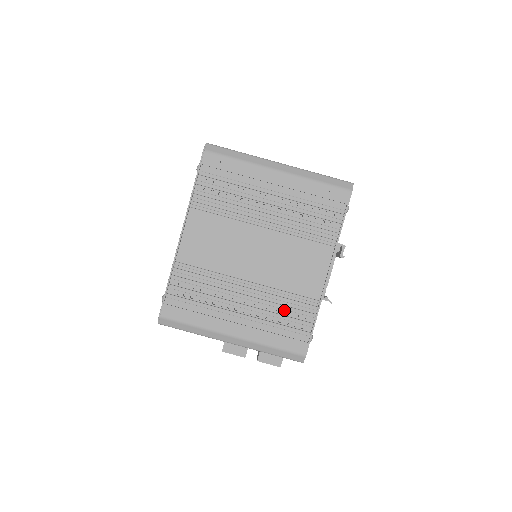
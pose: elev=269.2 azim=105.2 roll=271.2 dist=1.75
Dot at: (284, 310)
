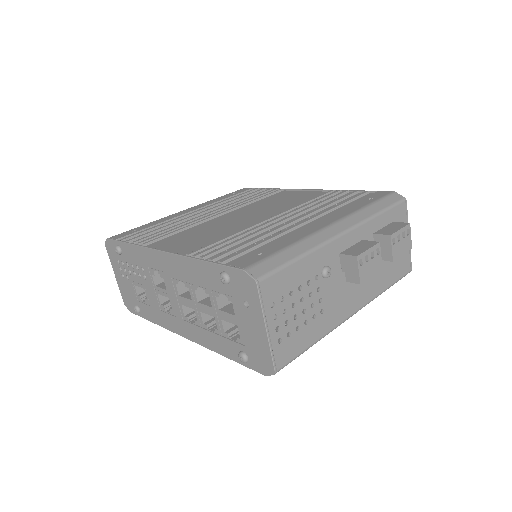
Dot at: occluded
